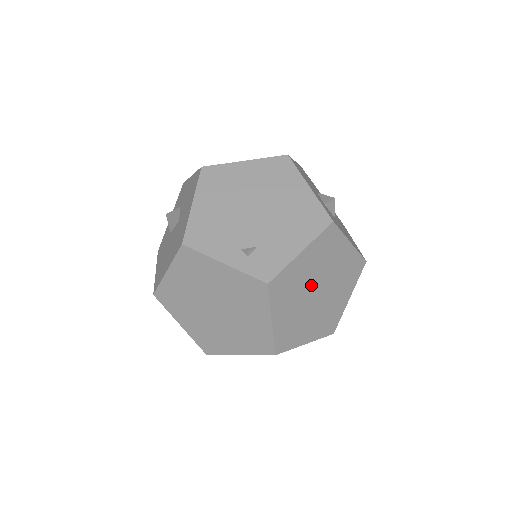
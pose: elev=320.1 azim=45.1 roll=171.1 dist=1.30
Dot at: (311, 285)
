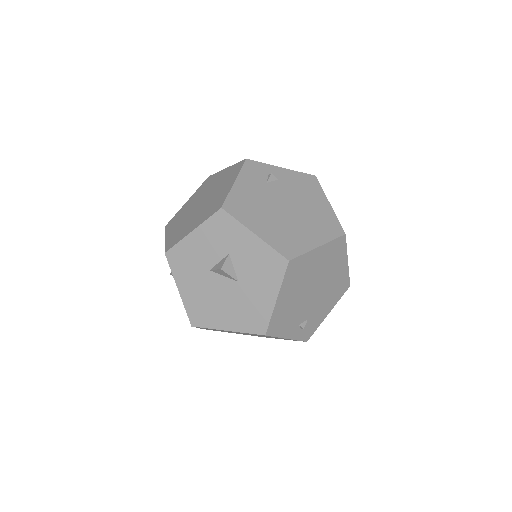
Dot at: occluded
